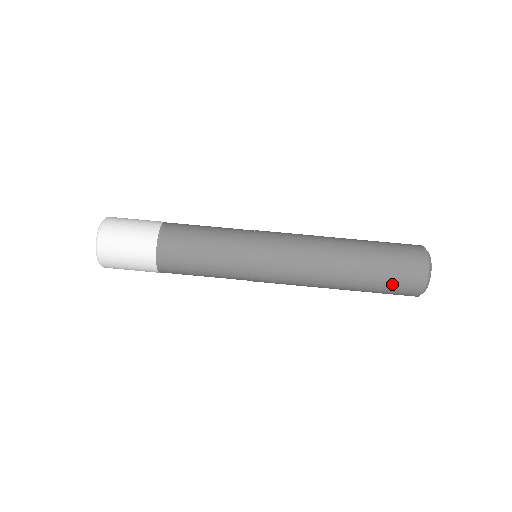
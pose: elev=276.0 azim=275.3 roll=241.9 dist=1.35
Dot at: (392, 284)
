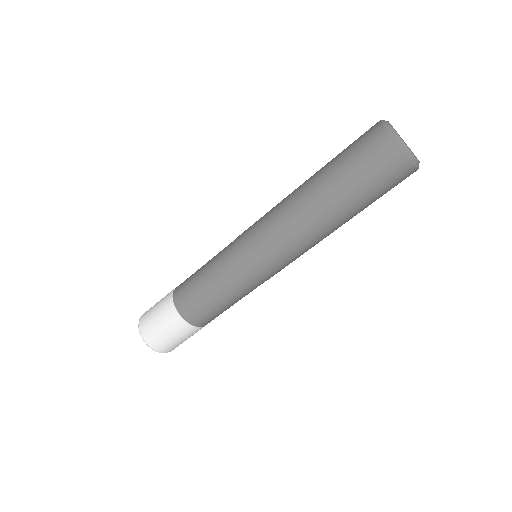
Dot at: occluded
